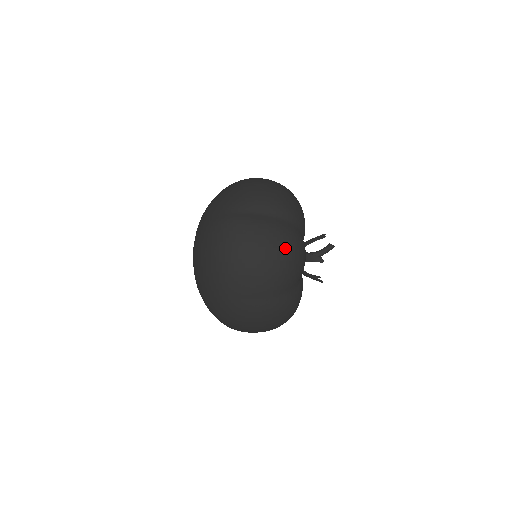
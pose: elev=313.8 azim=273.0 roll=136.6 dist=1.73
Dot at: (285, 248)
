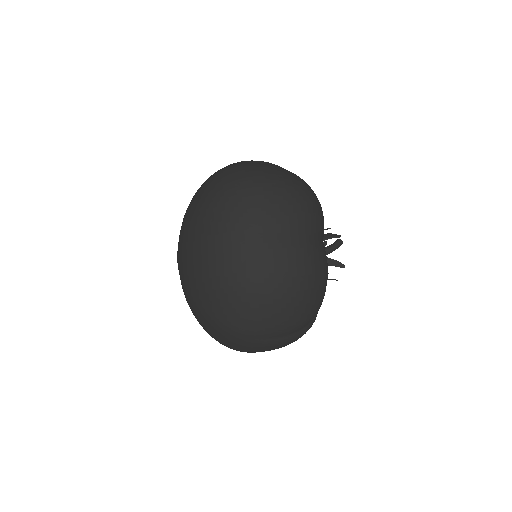
Dot at: (303, 183)
